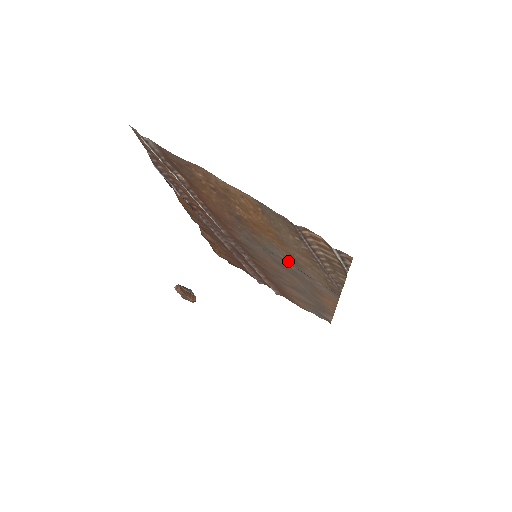
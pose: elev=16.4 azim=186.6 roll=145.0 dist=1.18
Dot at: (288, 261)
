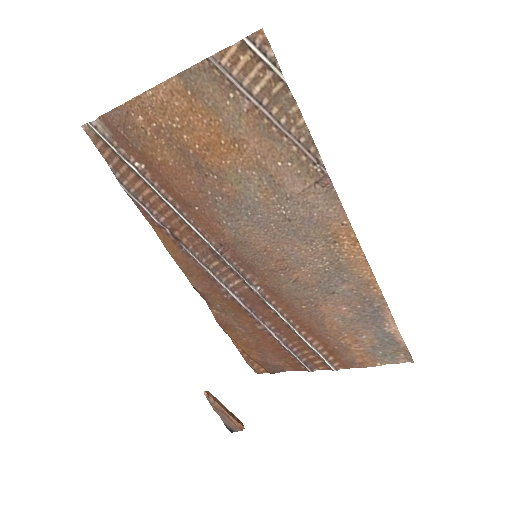
Dot at: (270, 198)
